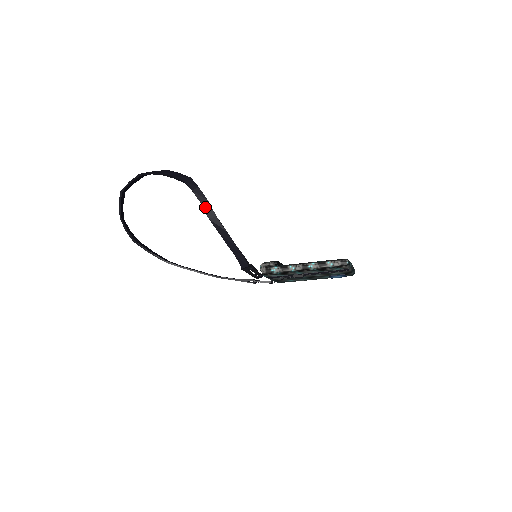
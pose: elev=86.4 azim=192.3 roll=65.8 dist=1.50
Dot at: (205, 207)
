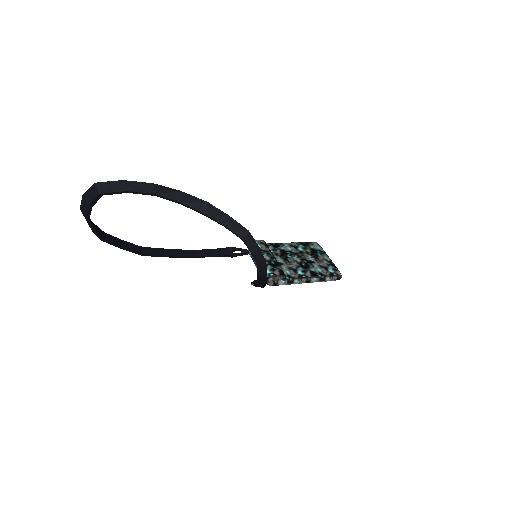
Dot at: (260, 268)
